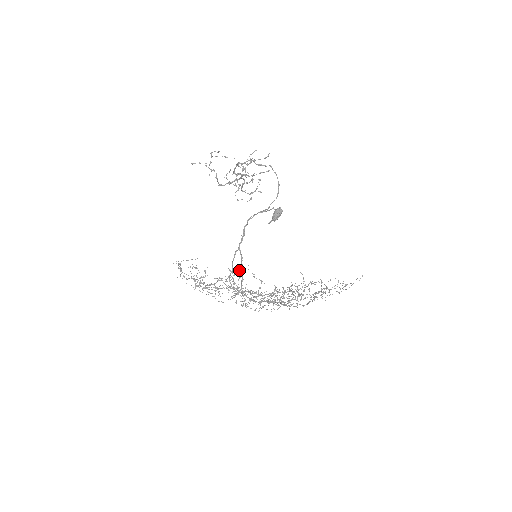
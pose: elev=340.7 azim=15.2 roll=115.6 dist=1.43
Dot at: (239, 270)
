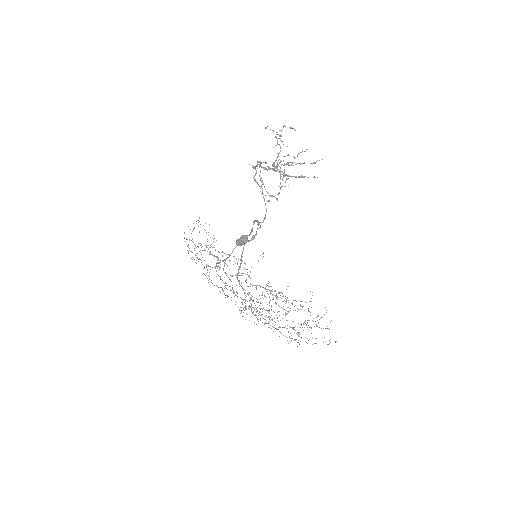
Dot at: (263, 253)
